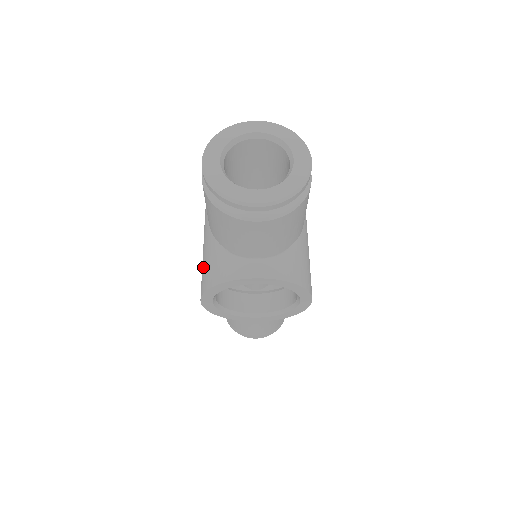
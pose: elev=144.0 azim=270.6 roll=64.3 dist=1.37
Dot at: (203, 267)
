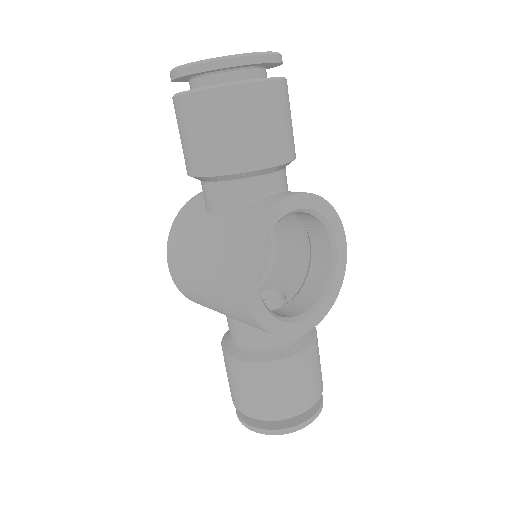
Dot at: (218, 259)
